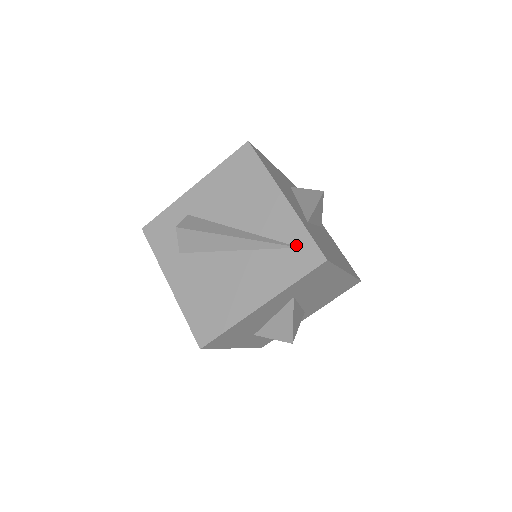
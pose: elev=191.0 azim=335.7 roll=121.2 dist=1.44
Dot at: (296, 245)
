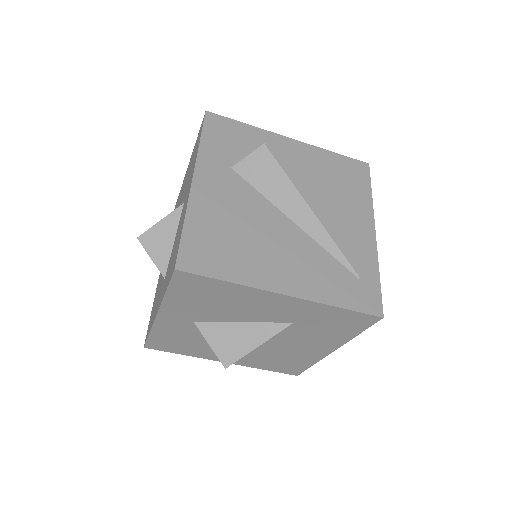
Dot at: (361, 277)
